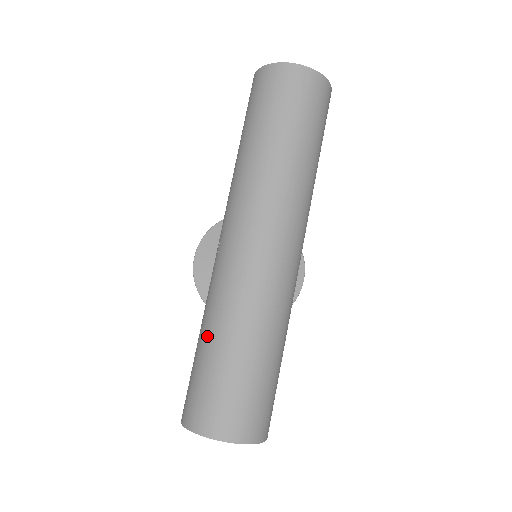
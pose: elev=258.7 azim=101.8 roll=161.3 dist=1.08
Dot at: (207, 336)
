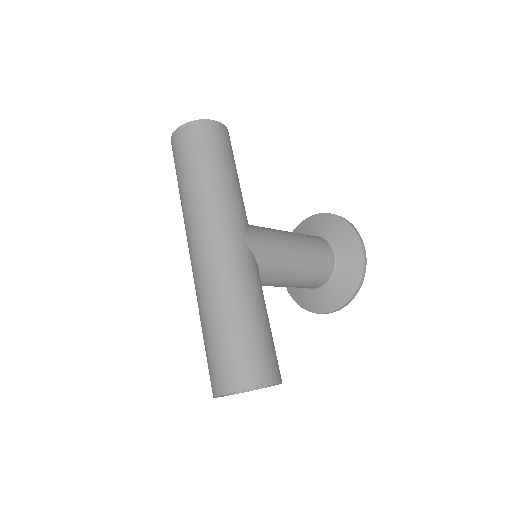
Dot at: occluded
